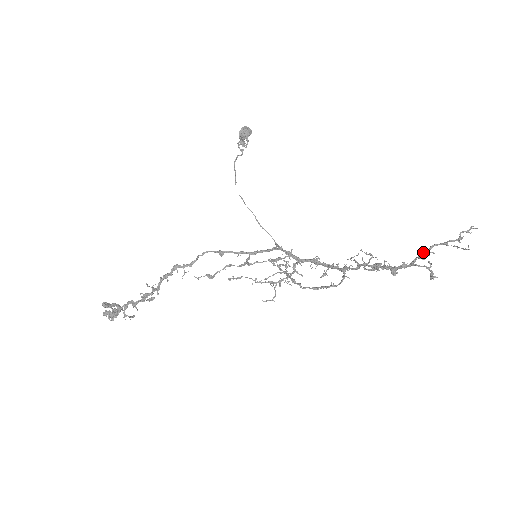
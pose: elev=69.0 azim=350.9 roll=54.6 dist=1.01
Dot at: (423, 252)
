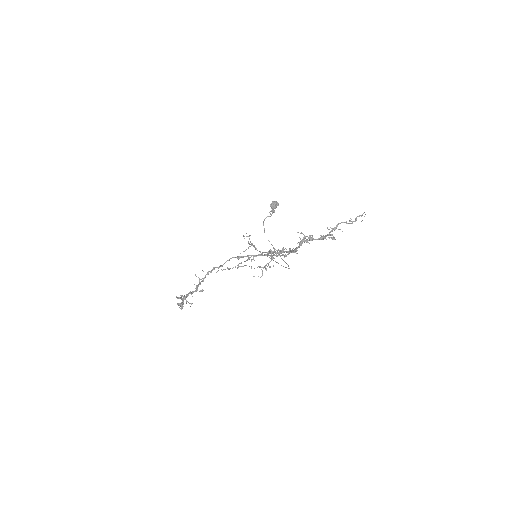
Dot at: (330, 227)
